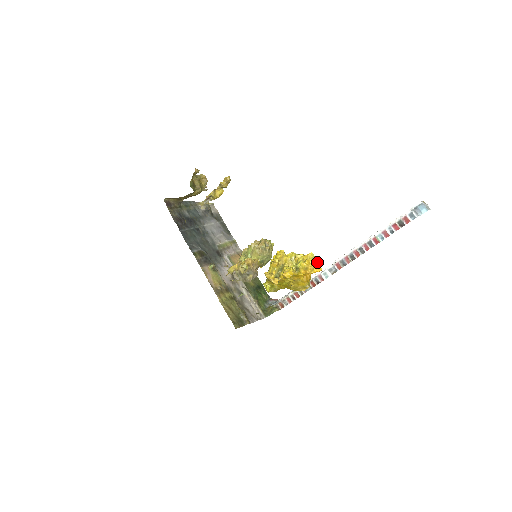
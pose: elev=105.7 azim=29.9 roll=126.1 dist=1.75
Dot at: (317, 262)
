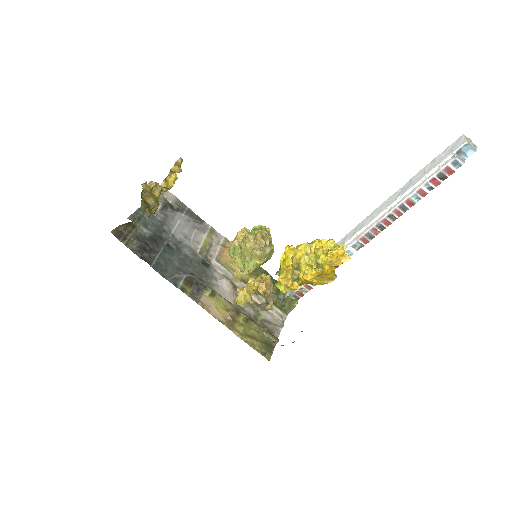
Dot at: (343, 252)
